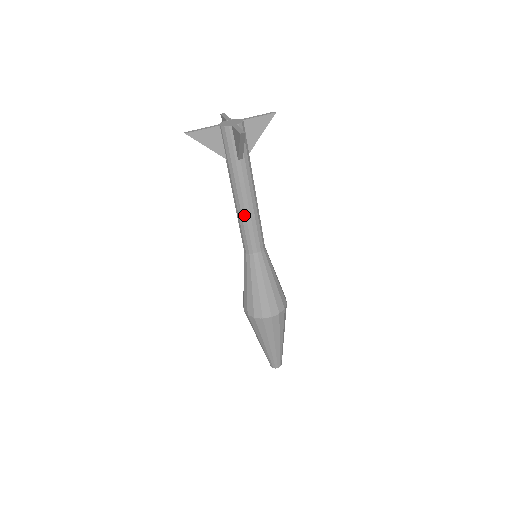
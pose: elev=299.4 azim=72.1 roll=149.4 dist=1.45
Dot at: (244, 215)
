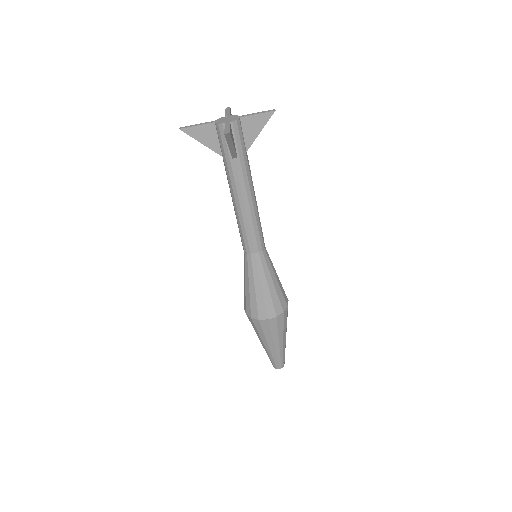
Dot at: (240, 215)
